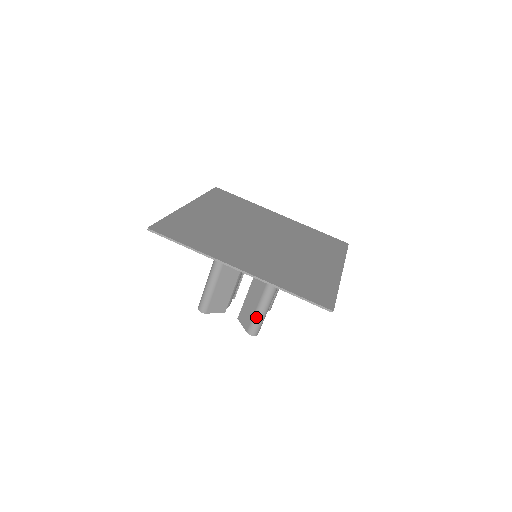
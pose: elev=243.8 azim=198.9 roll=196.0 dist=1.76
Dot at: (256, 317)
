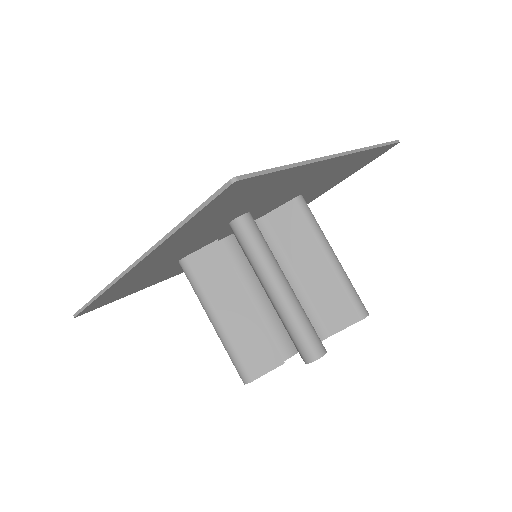
Dot at: (288, 327)
